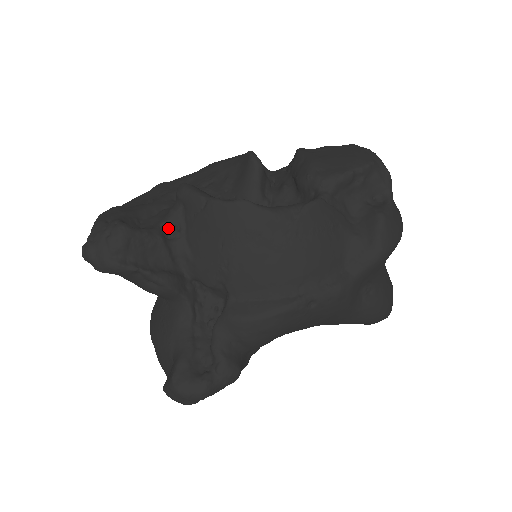
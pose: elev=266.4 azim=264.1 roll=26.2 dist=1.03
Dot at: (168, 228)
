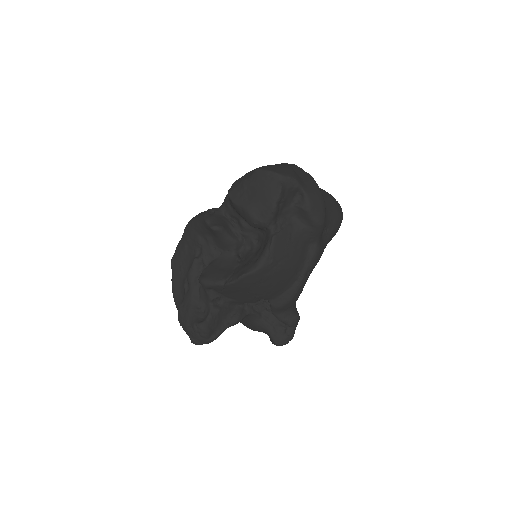
Dot at: (214, 301)
